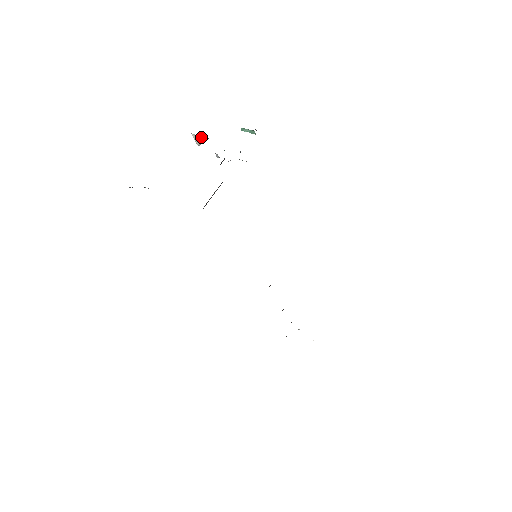
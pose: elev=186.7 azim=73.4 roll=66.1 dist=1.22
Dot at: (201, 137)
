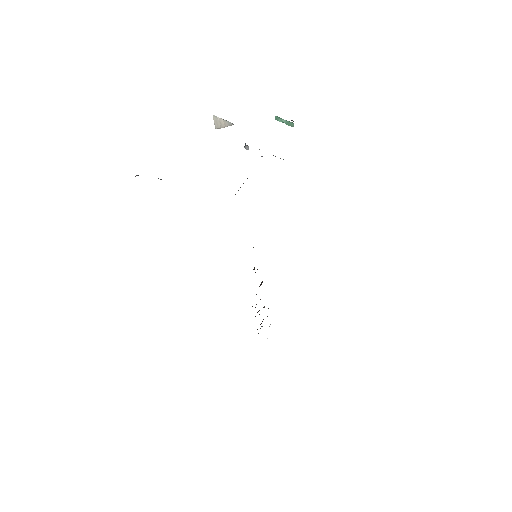
Dot at: (225, 121)
